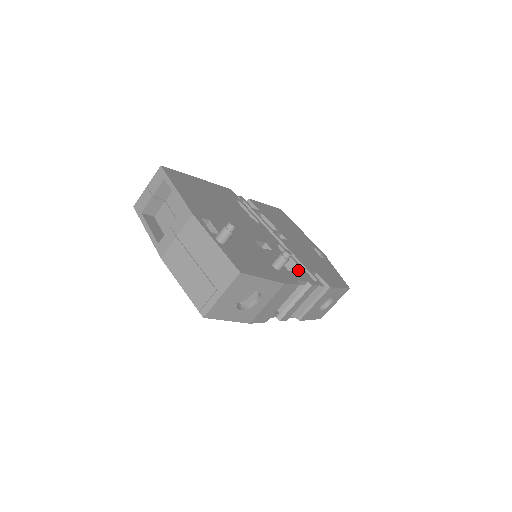
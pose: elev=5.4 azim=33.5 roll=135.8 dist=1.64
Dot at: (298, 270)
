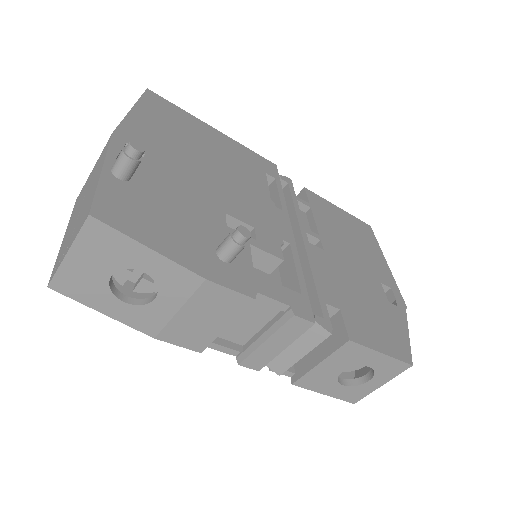
Dot at: (295, 289)
